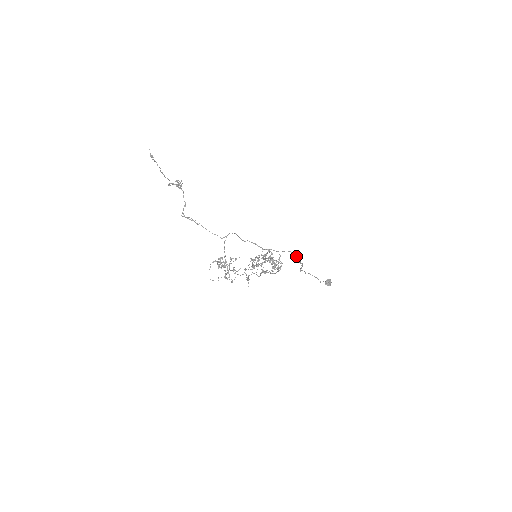
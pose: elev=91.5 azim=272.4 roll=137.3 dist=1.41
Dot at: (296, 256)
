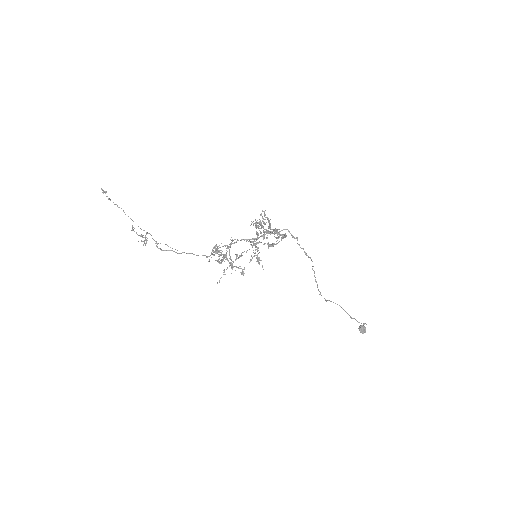
Dot at: (296, 237)
